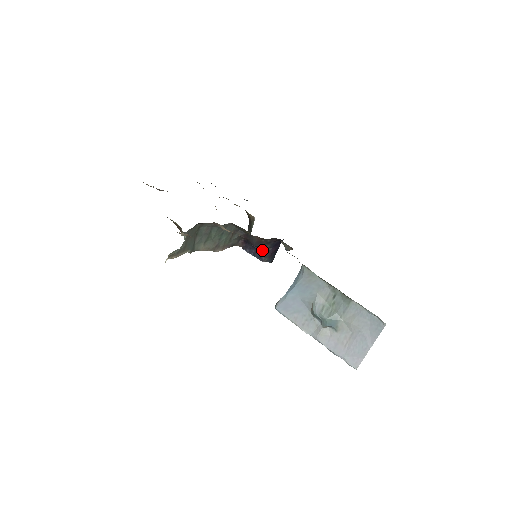
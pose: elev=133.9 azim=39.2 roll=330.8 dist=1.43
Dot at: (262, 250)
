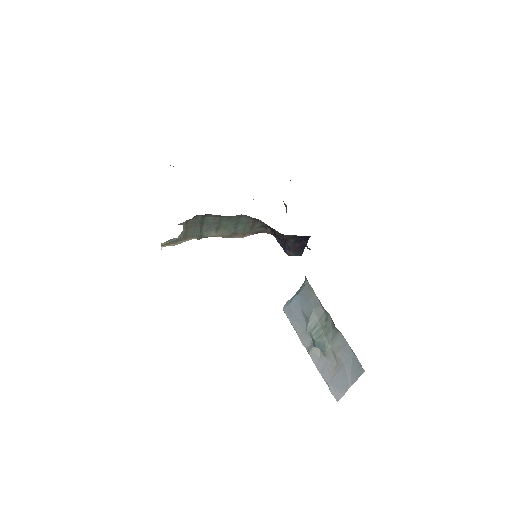
Dot at: (286, 243)
